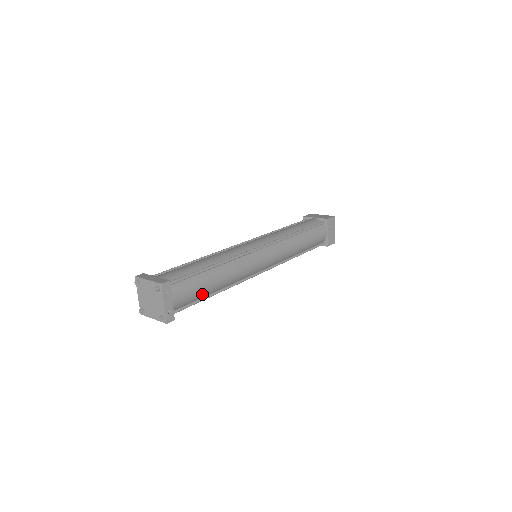
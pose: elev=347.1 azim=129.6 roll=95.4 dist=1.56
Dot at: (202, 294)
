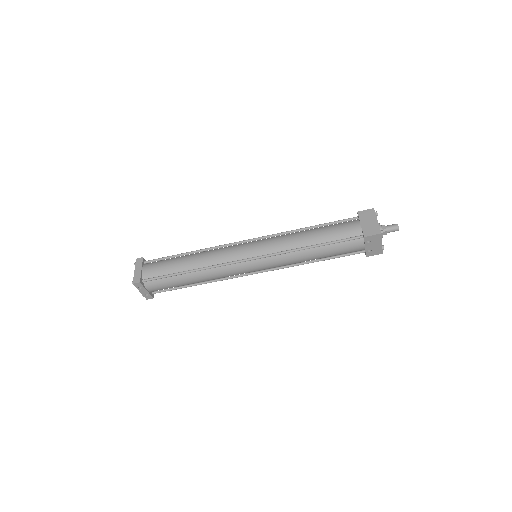
Dot at: (179, 286)
